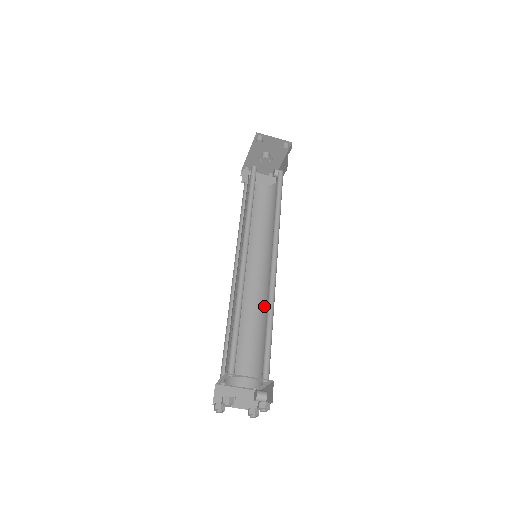
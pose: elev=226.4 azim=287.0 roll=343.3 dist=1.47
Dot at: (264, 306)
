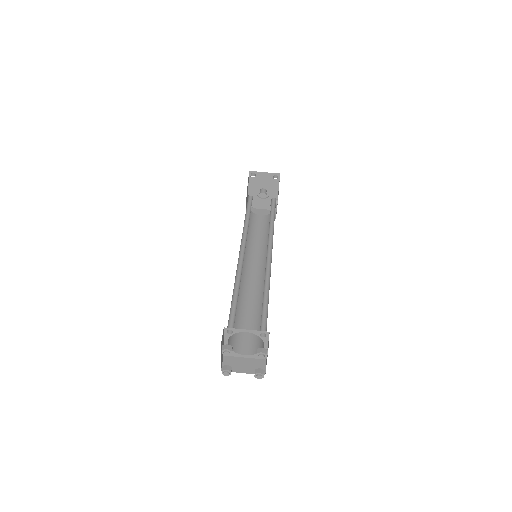
Dot at: occluded
